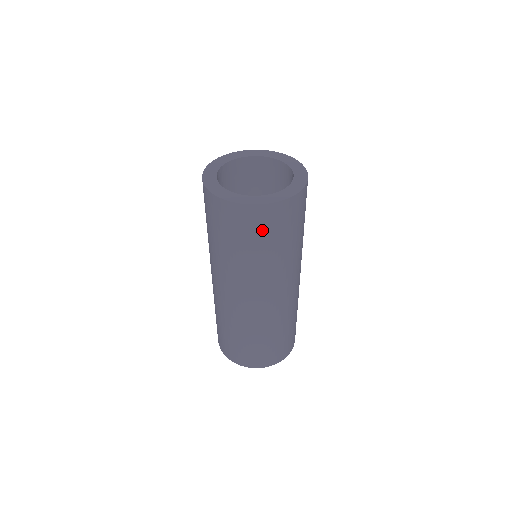
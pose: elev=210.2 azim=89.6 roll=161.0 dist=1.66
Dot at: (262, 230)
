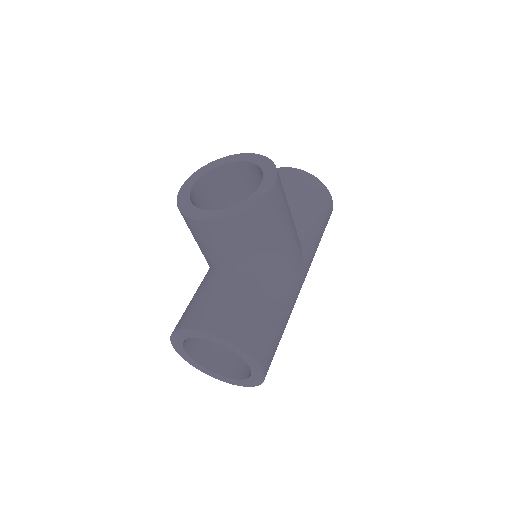
Dot at: occluded
